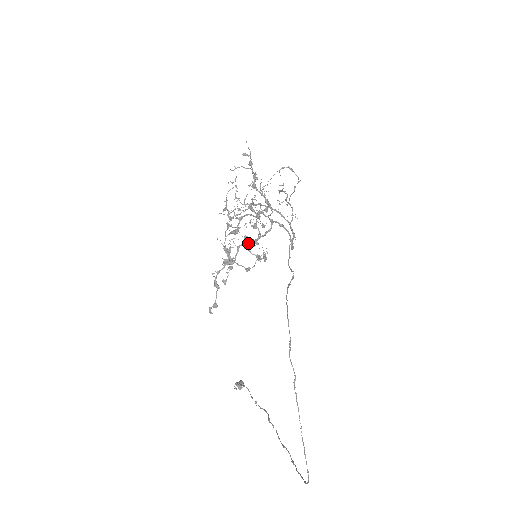
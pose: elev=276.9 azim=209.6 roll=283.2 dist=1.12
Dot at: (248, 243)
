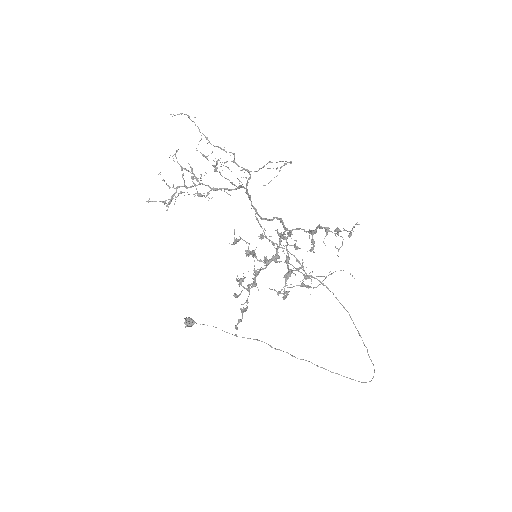
Dot at: (249, 250)
